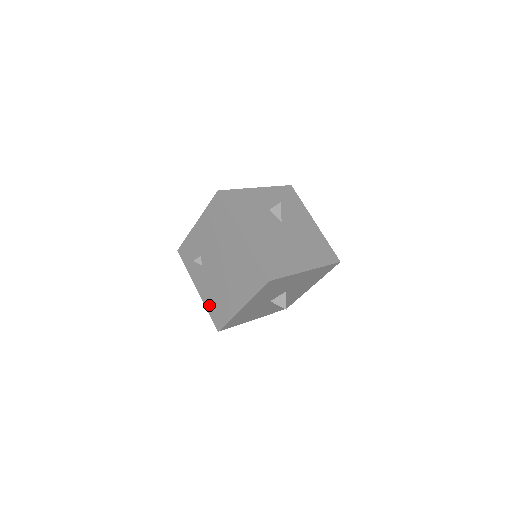
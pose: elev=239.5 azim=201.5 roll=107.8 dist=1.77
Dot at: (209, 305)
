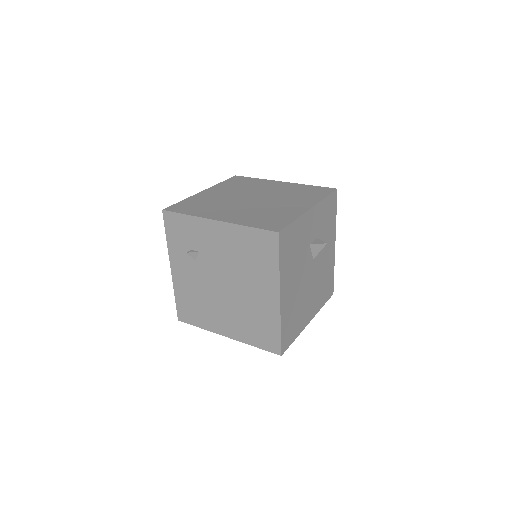
Dot at: (180, 295)
